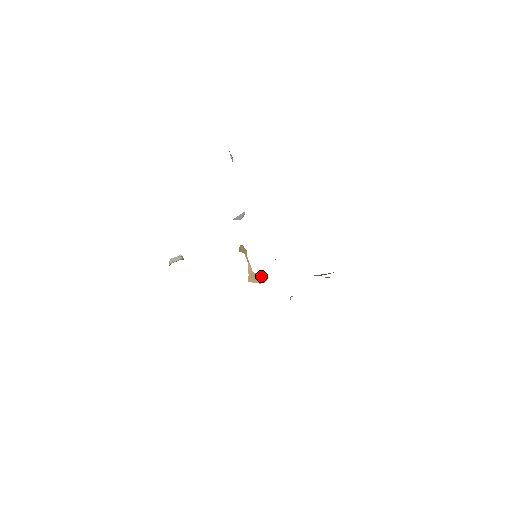
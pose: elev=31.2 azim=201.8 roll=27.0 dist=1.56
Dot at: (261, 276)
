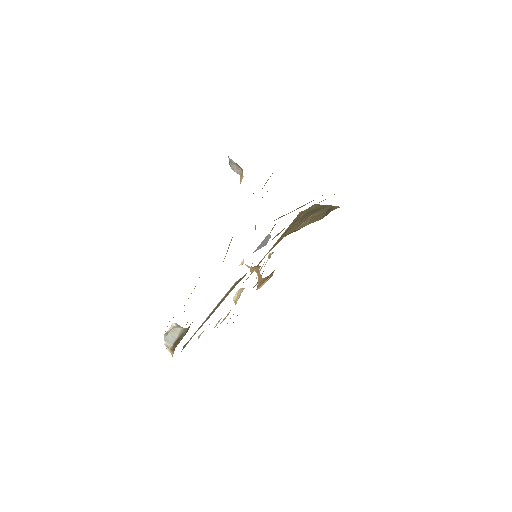
Dot at: occluded
